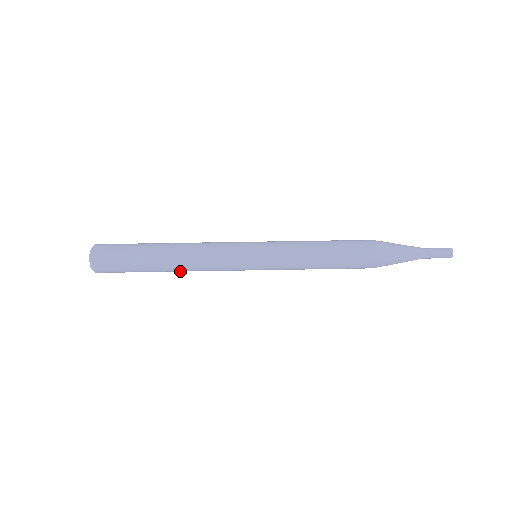
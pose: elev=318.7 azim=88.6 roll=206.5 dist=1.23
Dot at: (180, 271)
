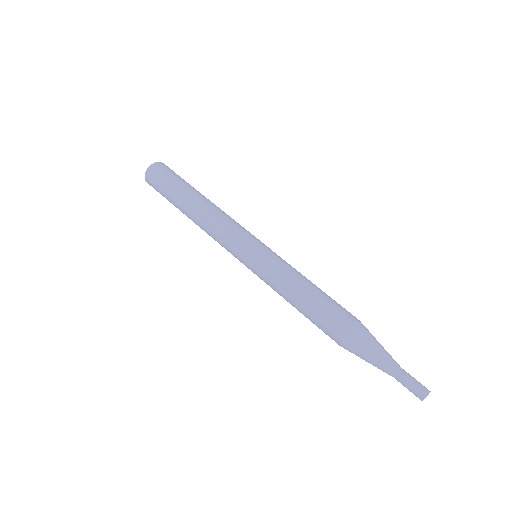
Dot at: (196, 224)
